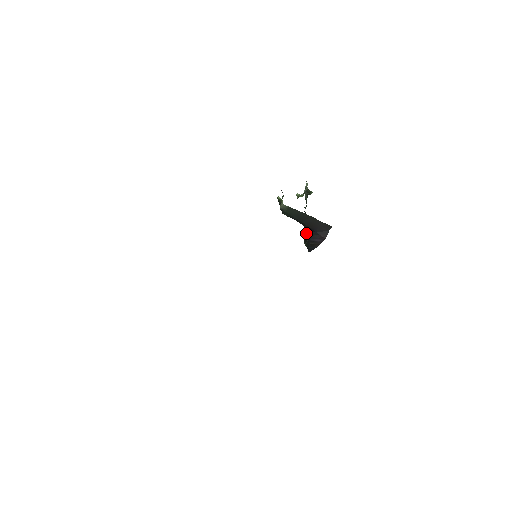
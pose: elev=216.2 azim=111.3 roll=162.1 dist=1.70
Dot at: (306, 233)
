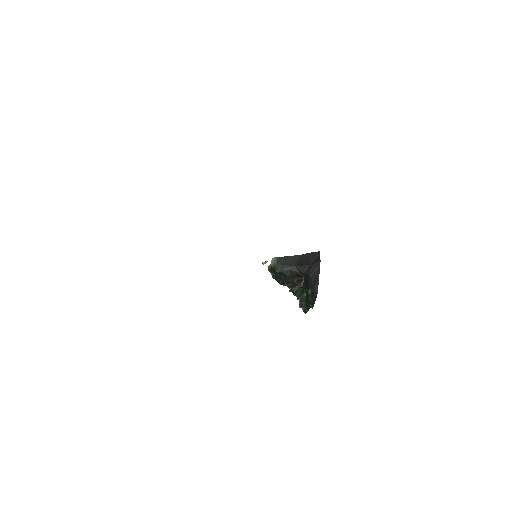
Dot at: (305, 280)
